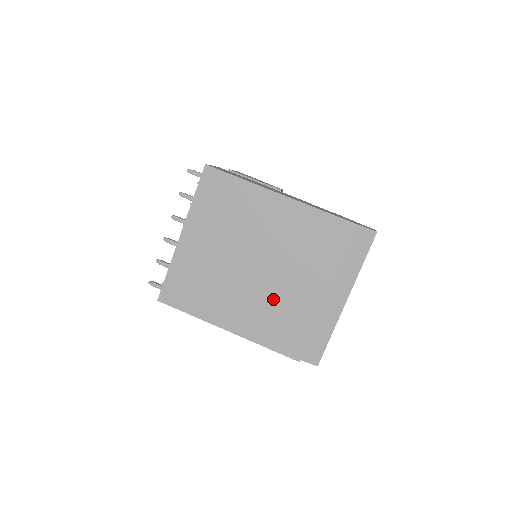
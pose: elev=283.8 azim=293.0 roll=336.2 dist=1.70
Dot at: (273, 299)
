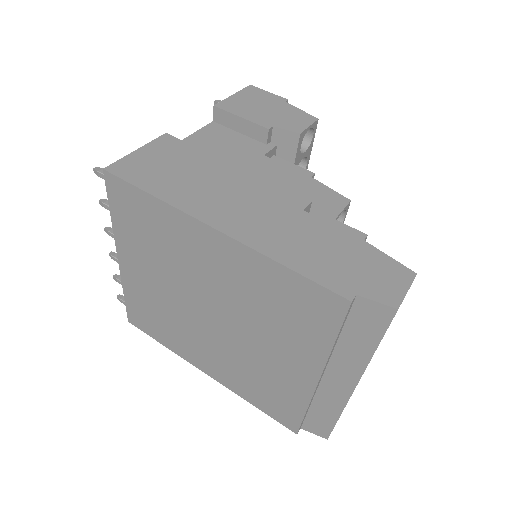
Dot at: (246, 361)
